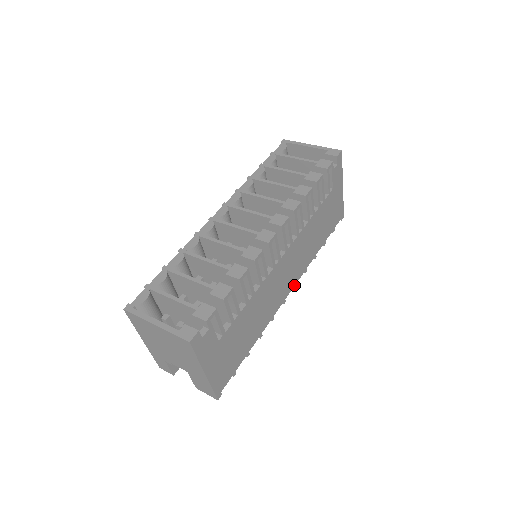
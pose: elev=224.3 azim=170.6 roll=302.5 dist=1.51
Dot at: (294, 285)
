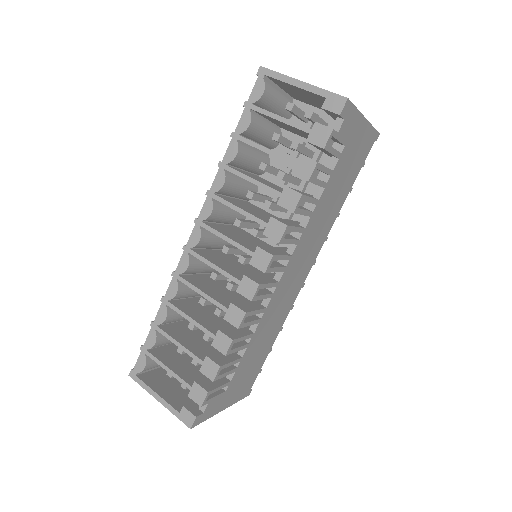
Dot at: (312, 264)
